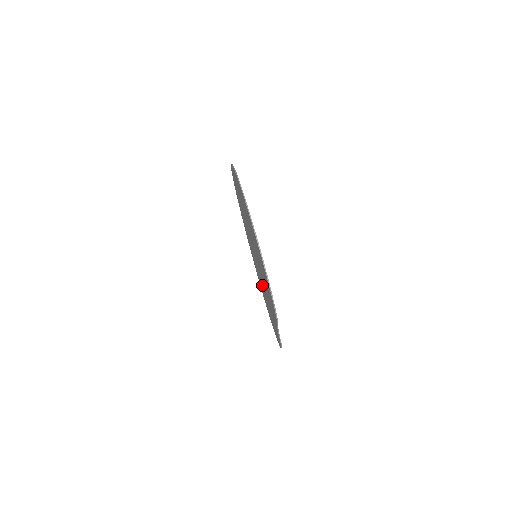
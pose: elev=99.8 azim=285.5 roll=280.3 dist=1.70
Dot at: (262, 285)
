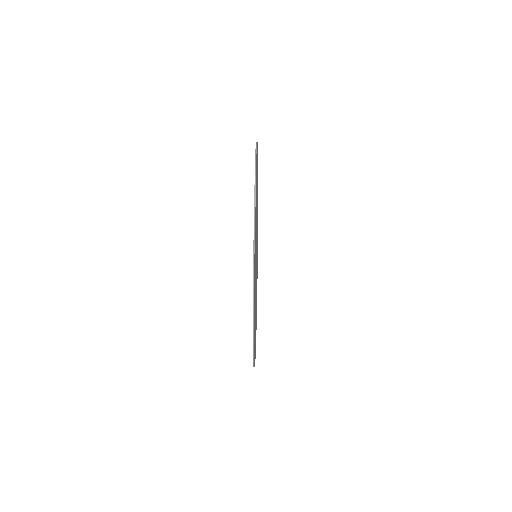
Dot at: occluded
